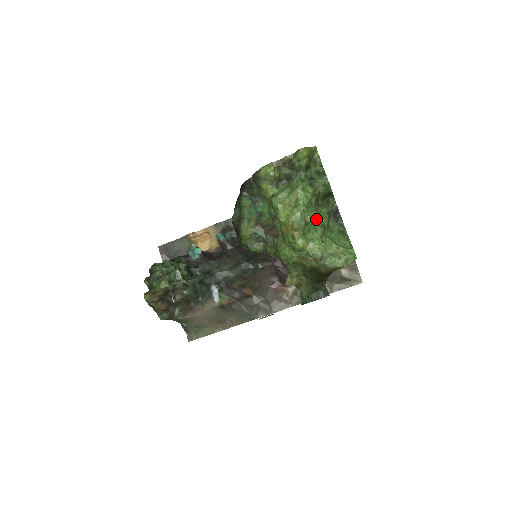
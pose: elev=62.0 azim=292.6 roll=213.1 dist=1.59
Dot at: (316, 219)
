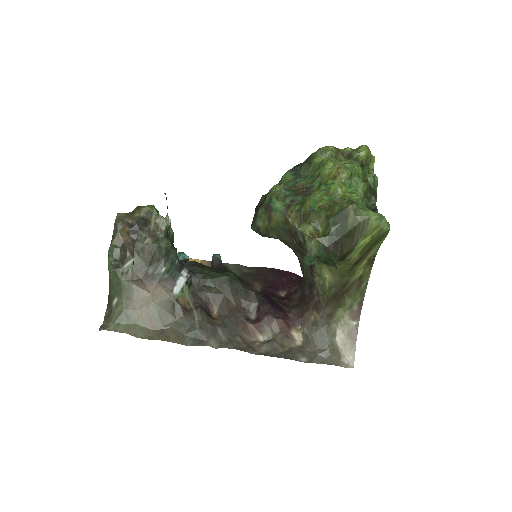
Dot at: (361, 180)
